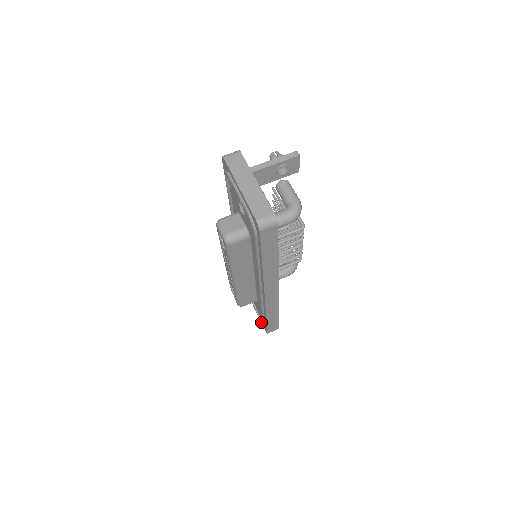
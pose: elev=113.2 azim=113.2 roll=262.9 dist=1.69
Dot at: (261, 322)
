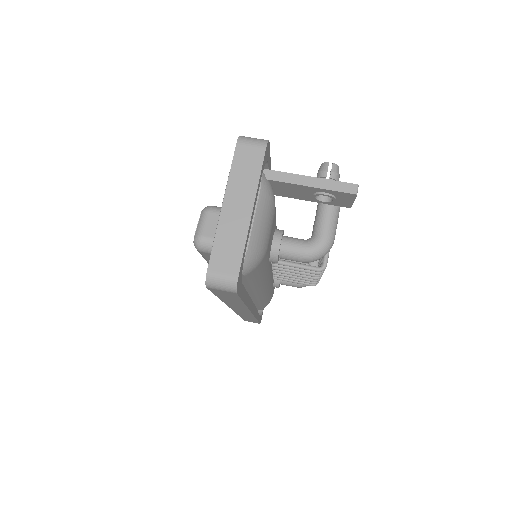
Dot at: occluded
